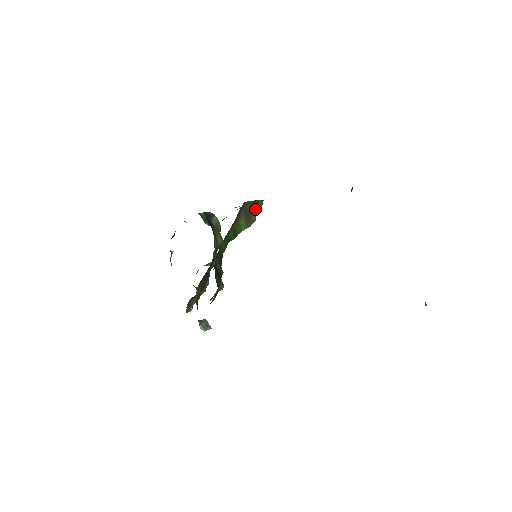
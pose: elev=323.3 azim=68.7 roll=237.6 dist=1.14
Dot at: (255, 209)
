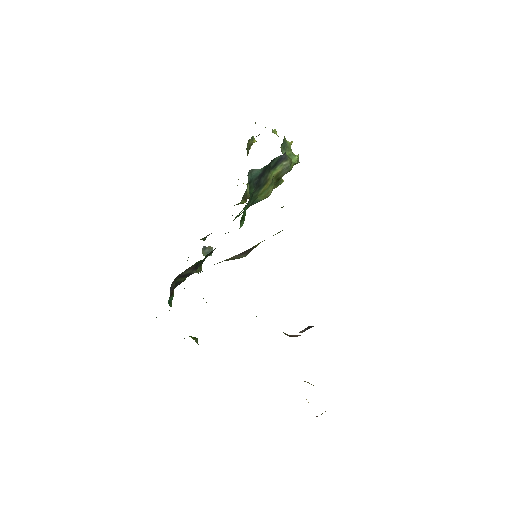
Dot at: (247, 252)
